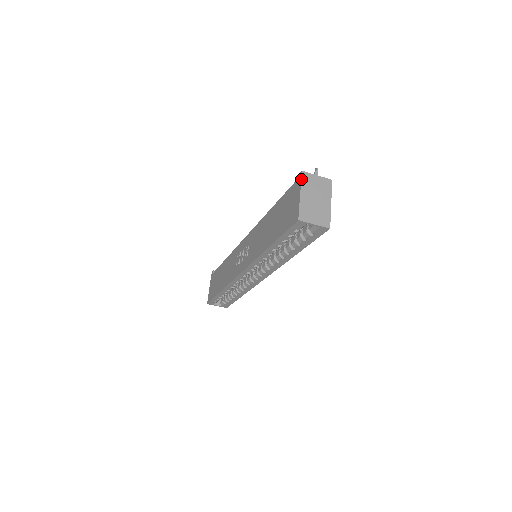
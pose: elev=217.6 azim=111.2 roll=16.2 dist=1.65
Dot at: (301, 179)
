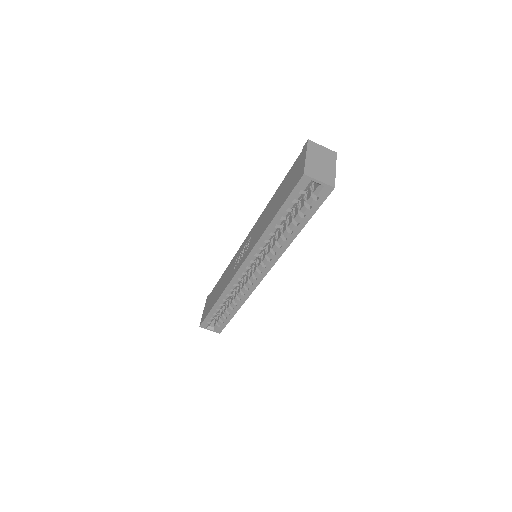
Dot at: (307, 145)
